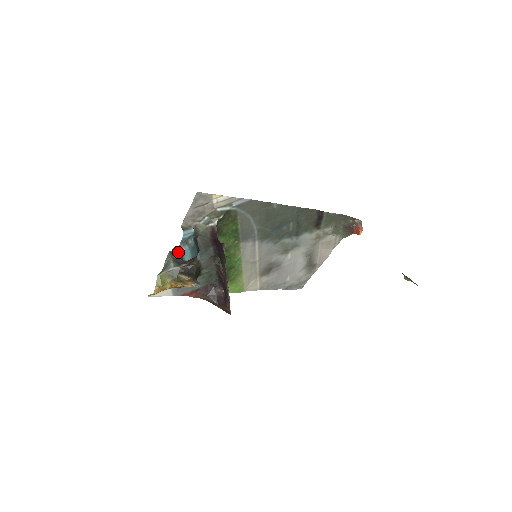
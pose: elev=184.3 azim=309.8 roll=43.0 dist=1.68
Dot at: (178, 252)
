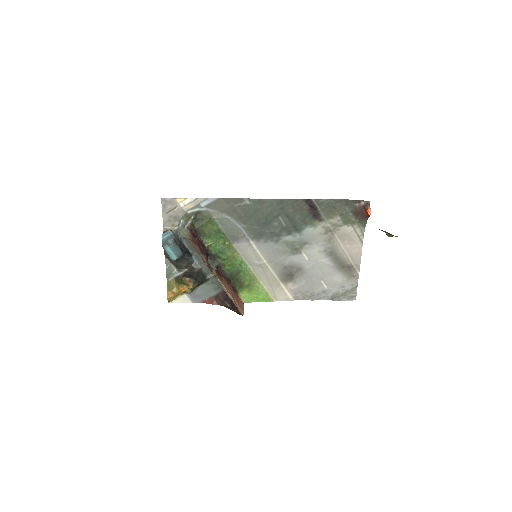
Dot at: (167, 254)
